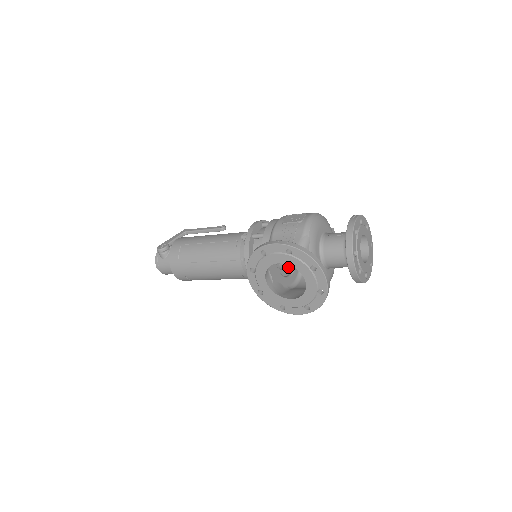
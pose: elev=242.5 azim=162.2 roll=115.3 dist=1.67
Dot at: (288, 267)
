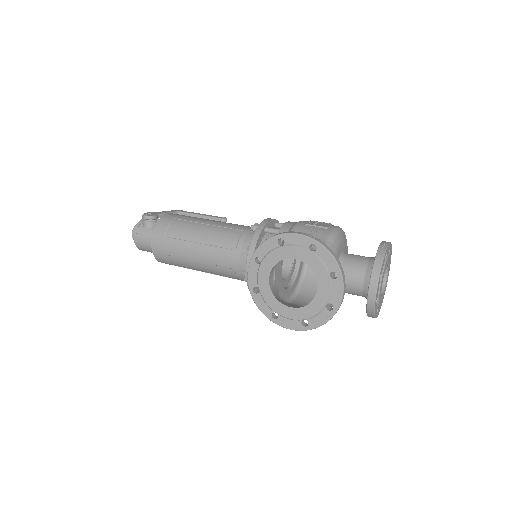
Dot at: (286, 280)
